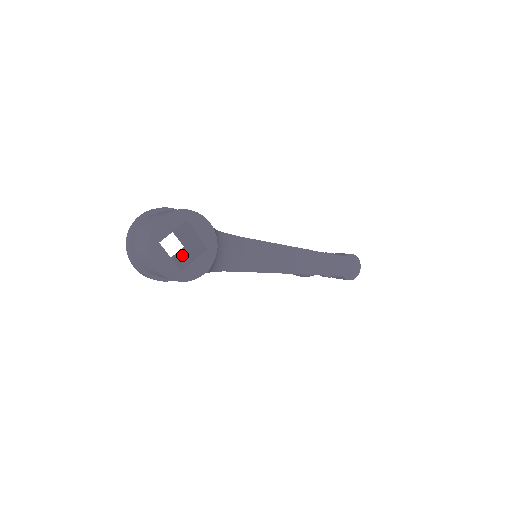
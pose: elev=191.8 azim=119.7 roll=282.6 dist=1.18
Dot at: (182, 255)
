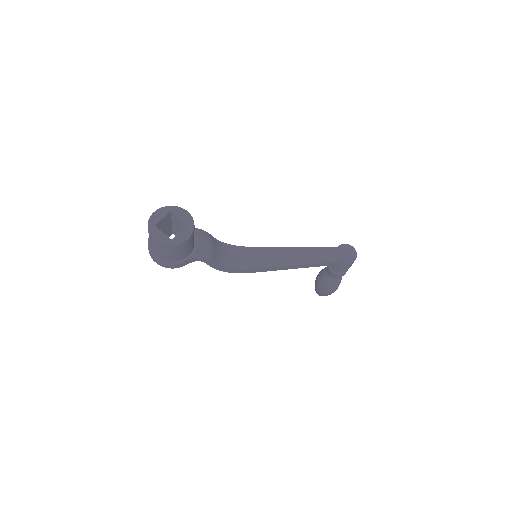
Dot at: occluded
